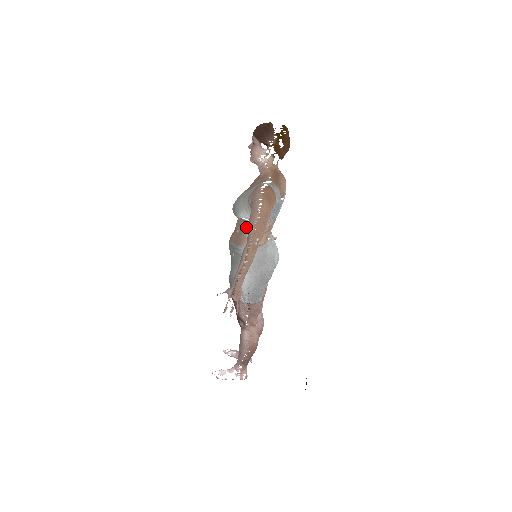
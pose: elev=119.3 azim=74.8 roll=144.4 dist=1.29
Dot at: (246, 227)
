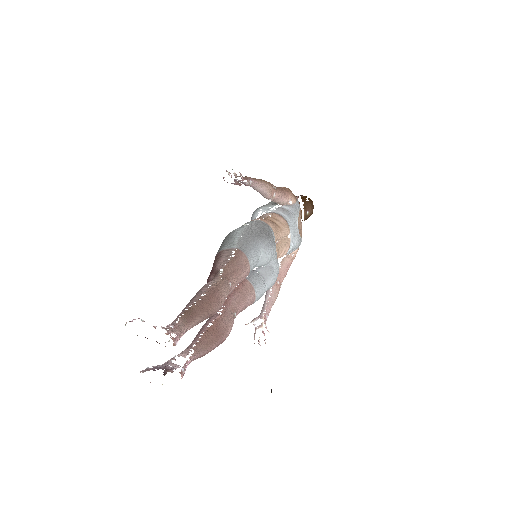
Dot at: (261, 217)
